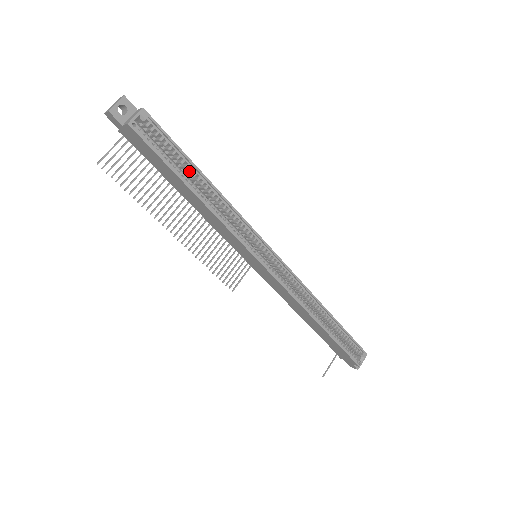
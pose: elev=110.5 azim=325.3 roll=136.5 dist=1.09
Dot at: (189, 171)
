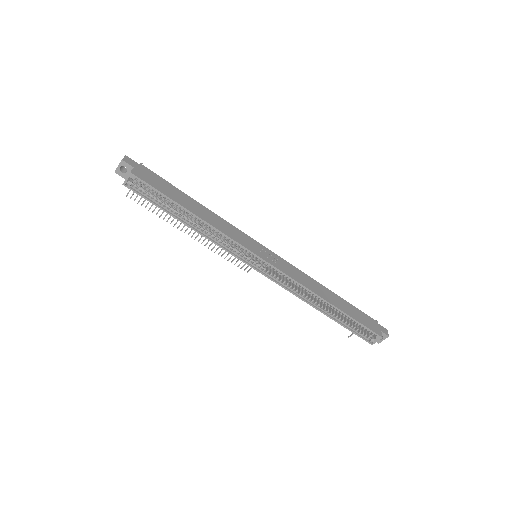
Dot at: (177, 207)
